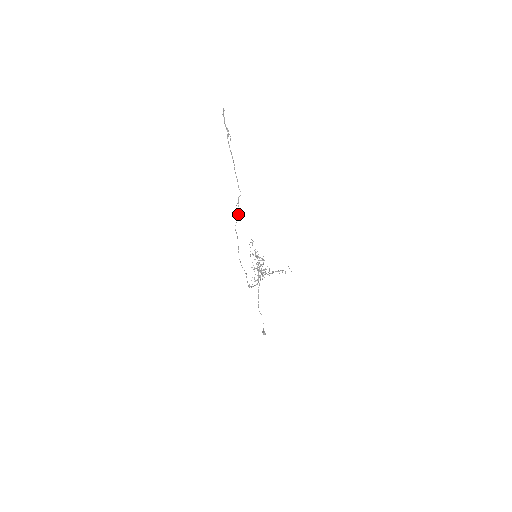
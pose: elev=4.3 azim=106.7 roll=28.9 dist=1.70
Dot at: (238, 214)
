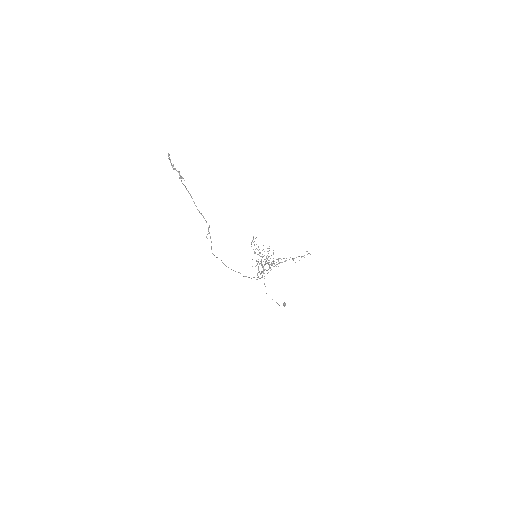
Dot at: (211, 242)
